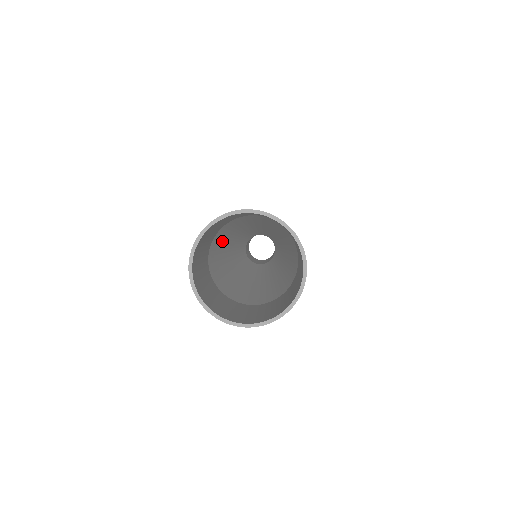
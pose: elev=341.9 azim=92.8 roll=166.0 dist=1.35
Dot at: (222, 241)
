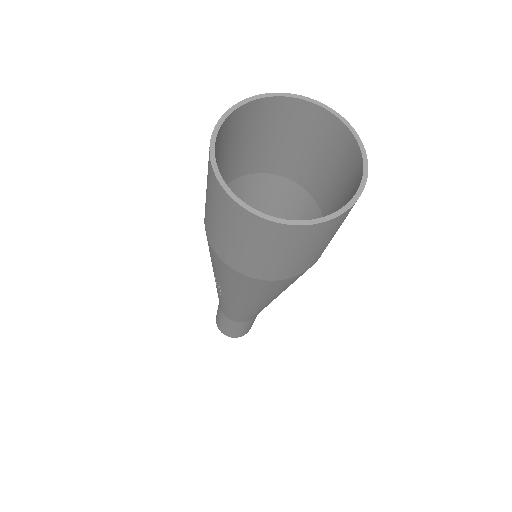
Dot at: occluded
